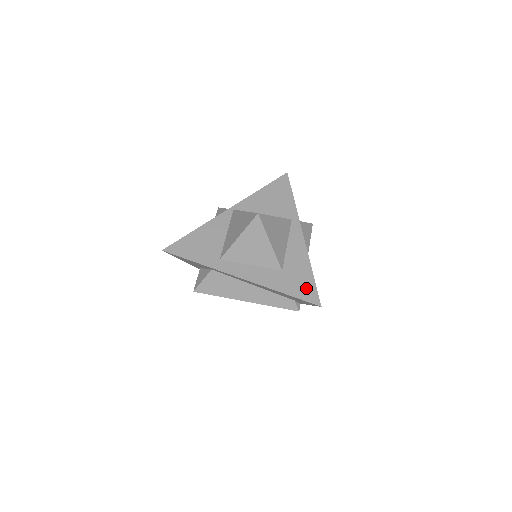
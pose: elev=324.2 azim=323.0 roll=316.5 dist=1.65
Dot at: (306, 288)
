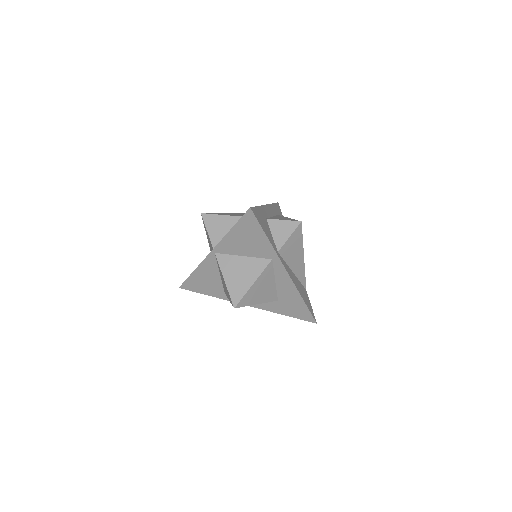
Dot at: (301, 312)
